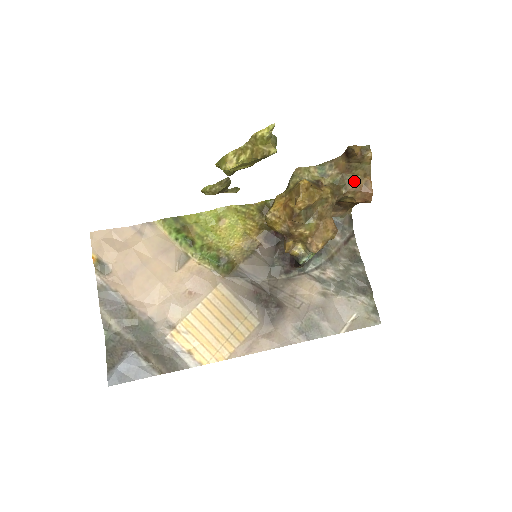
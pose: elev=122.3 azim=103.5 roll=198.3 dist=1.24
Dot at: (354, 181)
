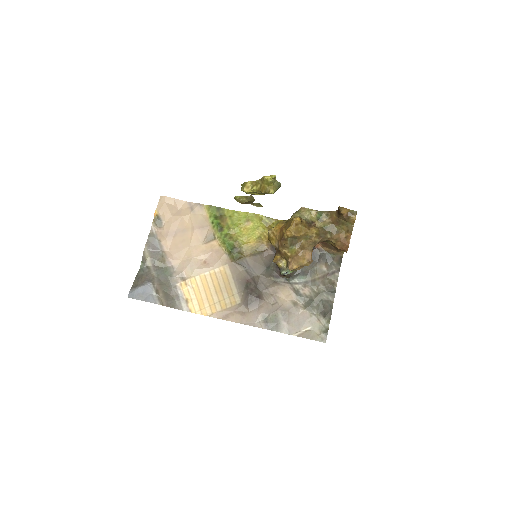
Dot at: (339, 232)
